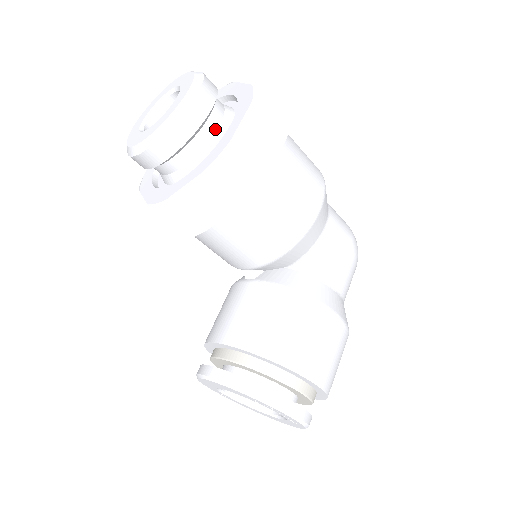
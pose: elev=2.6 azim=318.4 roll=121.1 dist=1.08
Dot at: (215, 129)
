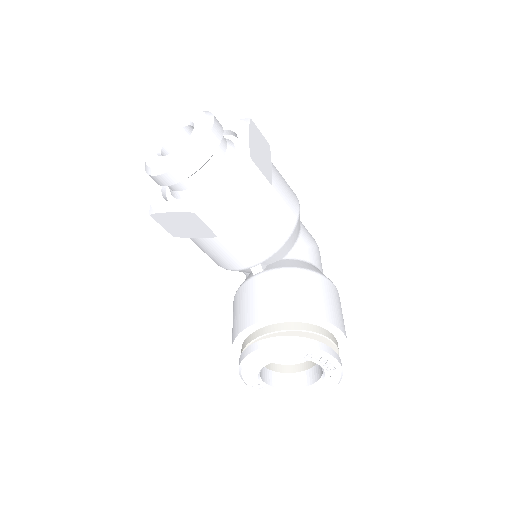
Dot at: (226, 146)
